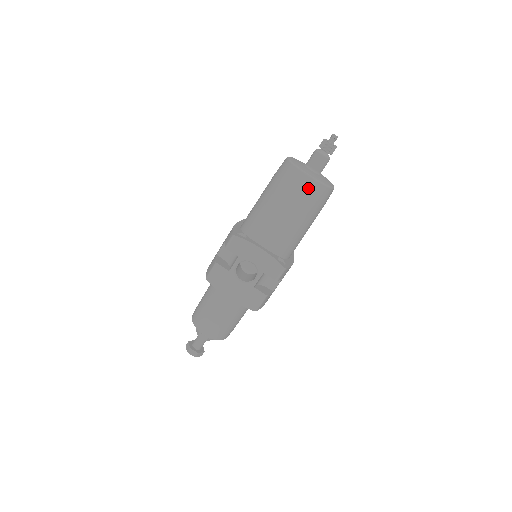
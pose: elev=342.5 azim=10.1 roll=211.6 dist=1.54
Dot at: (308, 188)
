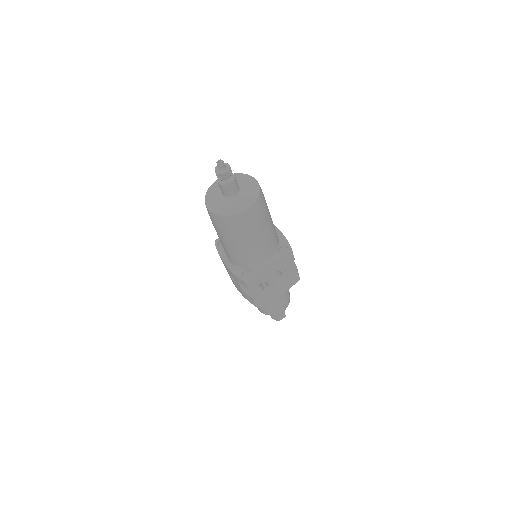
Dot at: (254, 213)
